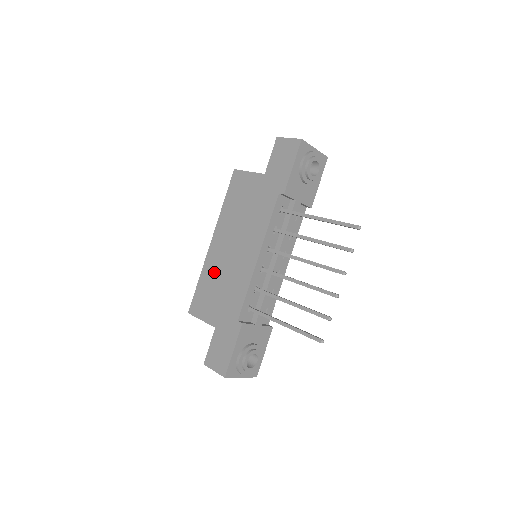
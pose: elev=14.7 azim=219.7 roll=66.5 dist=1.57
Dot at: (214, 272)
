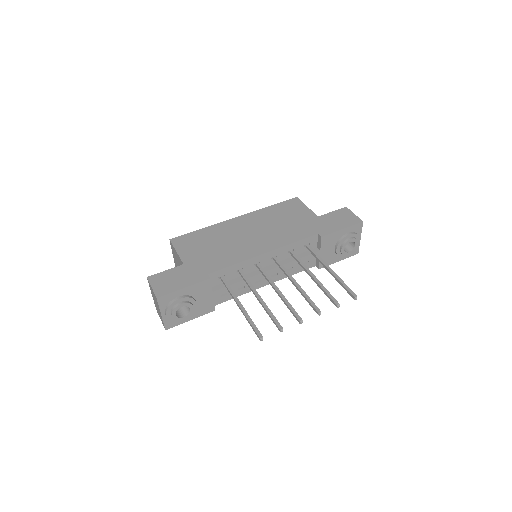
Dot at: (220, 234)
